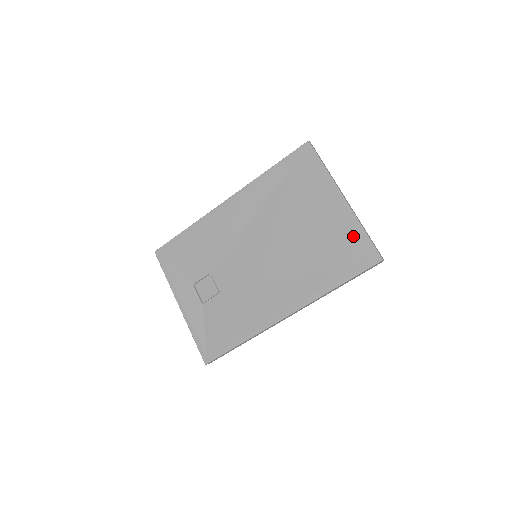
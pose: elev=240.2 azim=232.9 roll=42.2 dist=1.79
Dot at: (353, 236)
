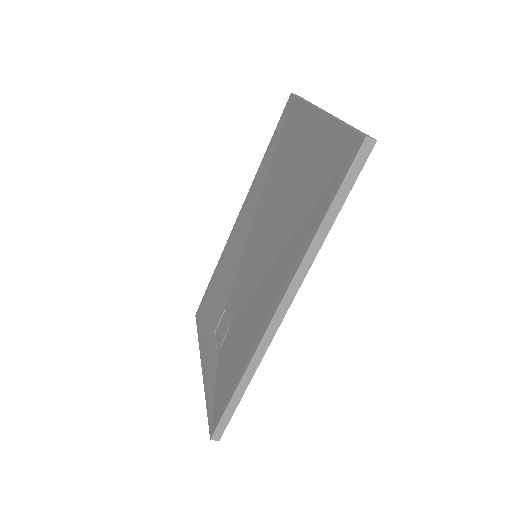
Dot at: (331, 142)
